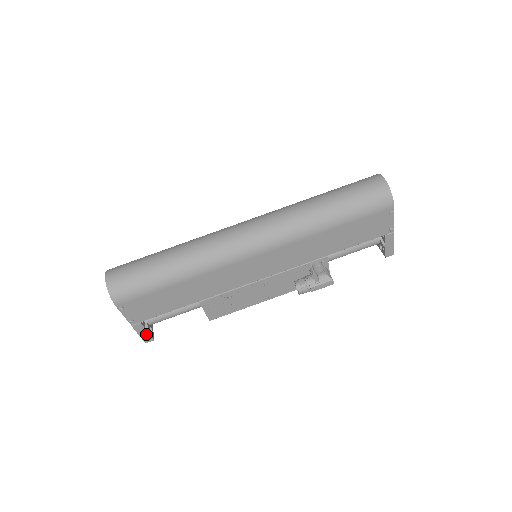
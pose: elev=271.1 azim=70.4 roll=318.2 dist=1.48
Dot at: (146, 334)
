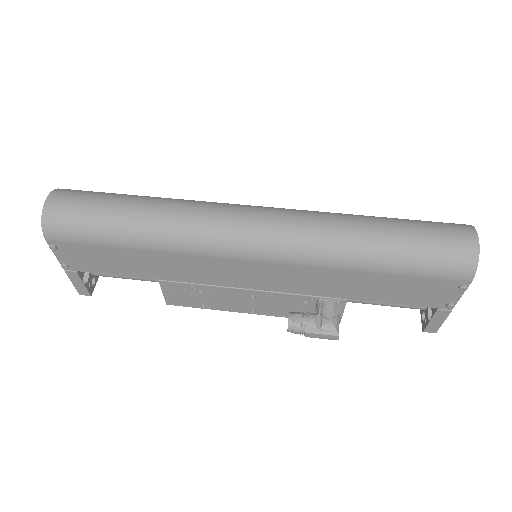
Dot at: (82, 286)
